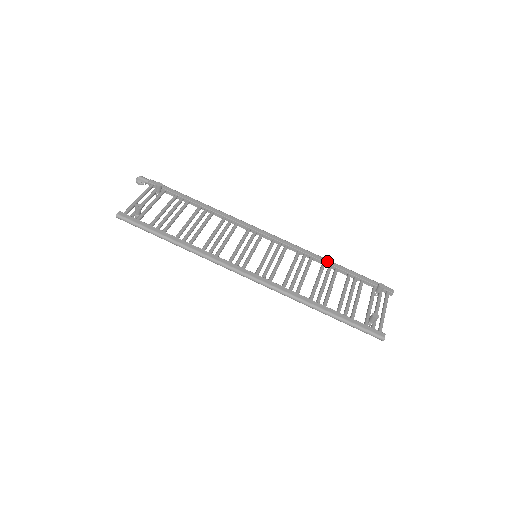
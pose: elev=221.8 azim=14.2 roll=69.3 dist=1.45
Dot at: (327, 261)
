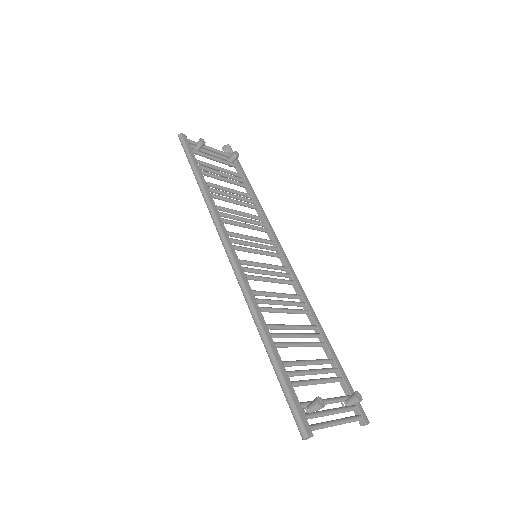
Dot at: (321, 328)
